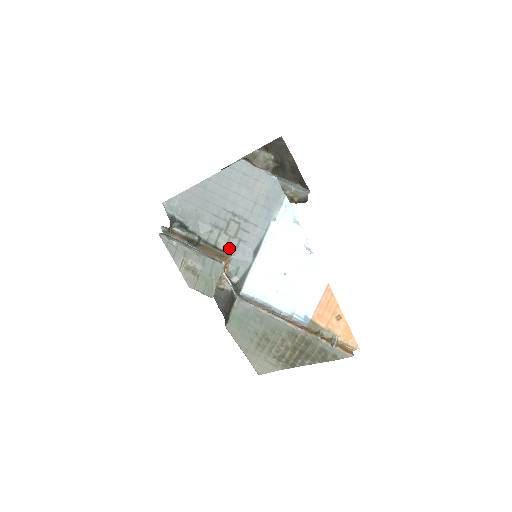
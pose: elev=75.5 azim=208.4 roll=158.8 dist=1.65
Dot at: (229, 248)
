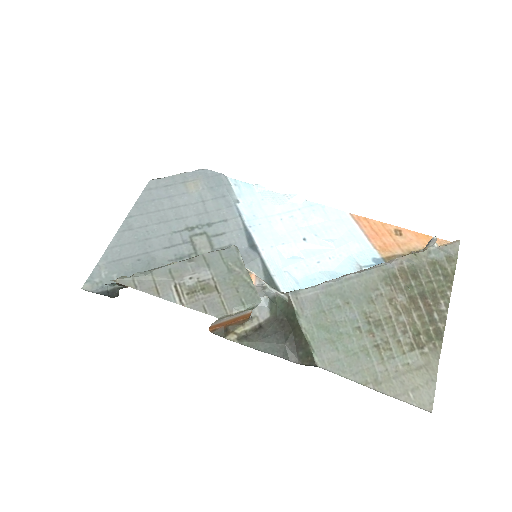
Dot at: occluded
